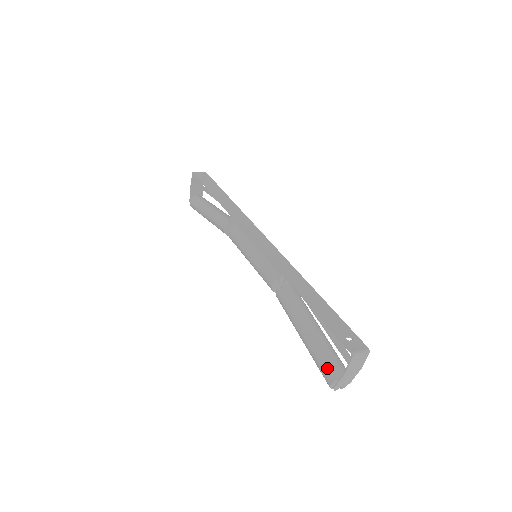
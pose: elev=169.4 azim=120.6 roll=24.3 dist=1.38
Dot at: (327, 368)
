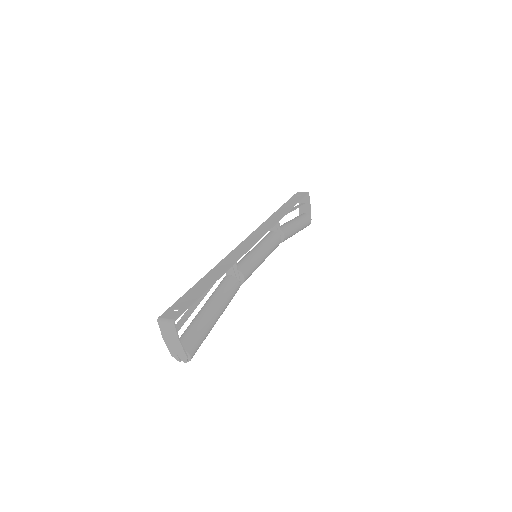
Dot at: occluded
